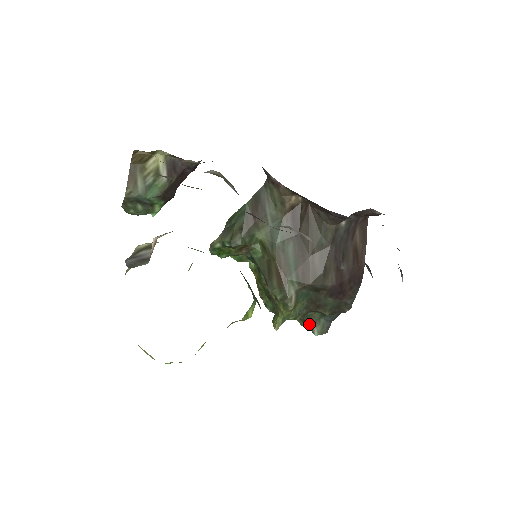
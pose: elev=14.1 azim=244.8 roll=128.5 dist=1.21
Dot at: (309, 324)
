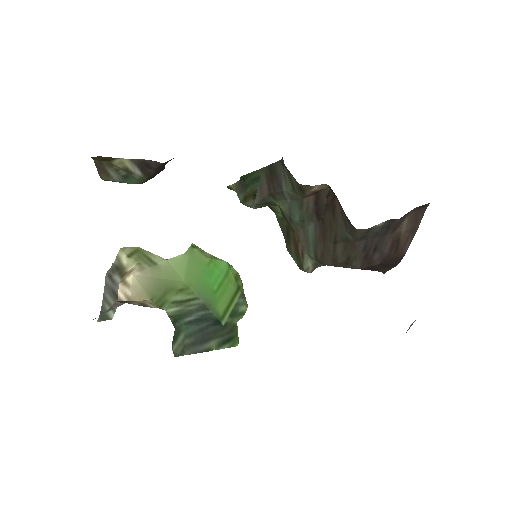
Dot at: occluded
